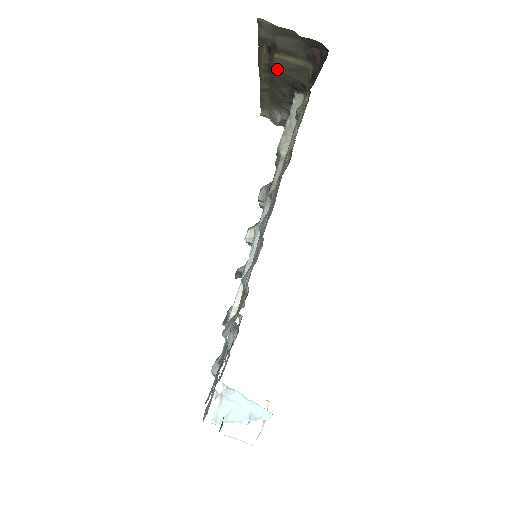
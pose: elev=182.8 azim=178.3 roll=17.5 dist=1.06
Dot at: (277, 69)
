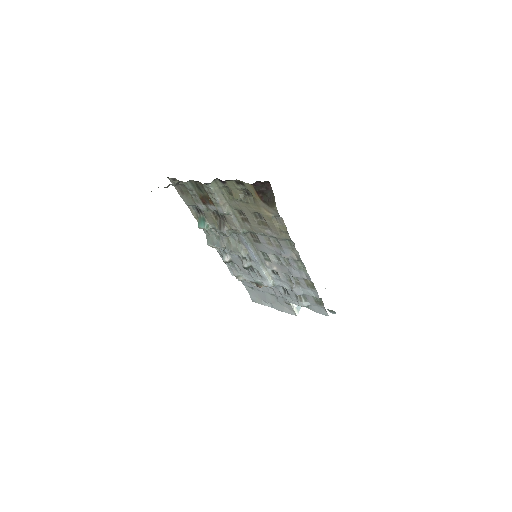
Dot at: occluded
